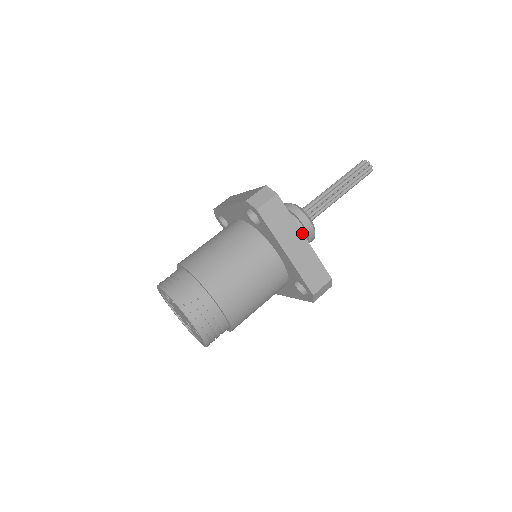
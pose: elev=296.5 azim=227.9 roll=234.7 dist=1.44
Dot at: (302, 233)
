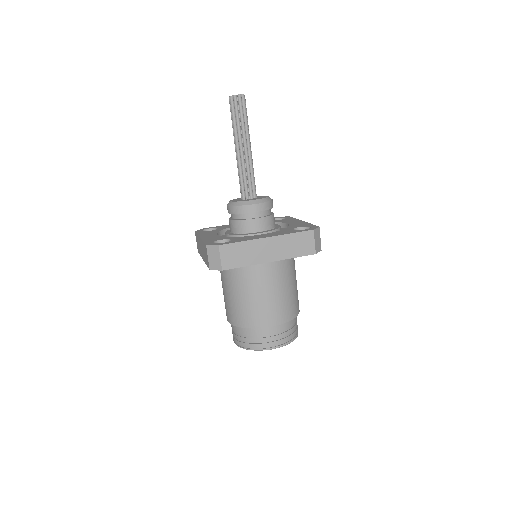
Dot at: (262, 239)
